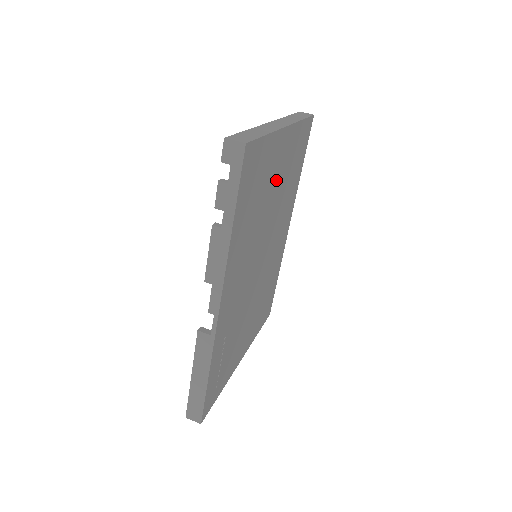
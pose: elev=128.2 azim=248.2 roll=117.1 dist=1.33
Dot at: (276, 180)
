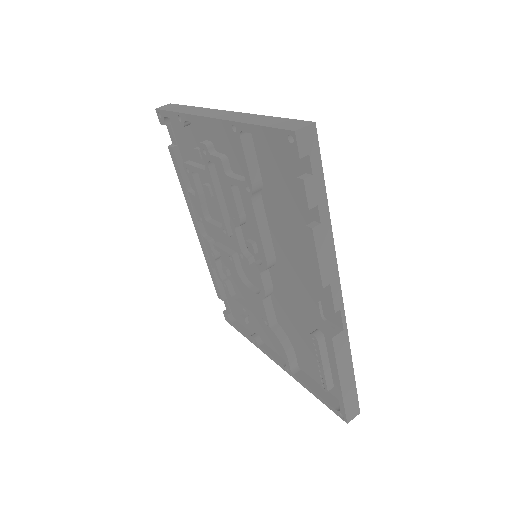
Dot at: occluded
